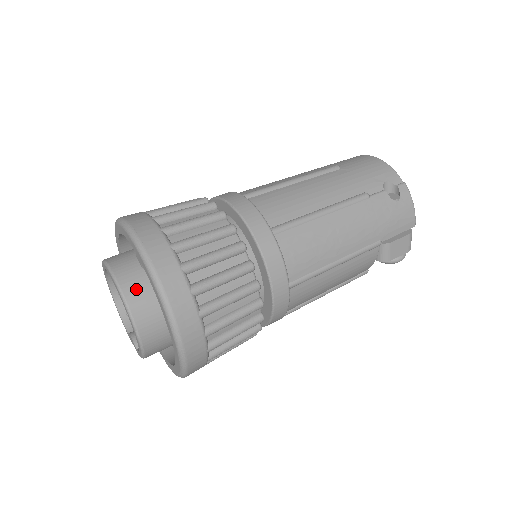
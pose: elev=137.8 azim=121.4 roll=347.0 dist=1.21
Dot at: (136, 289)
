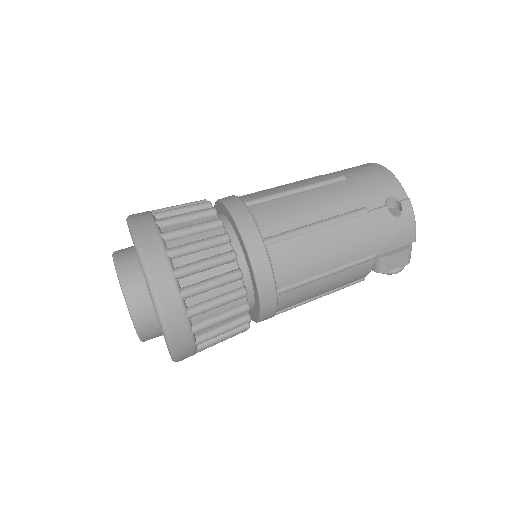
Dot at: (135, 285)
